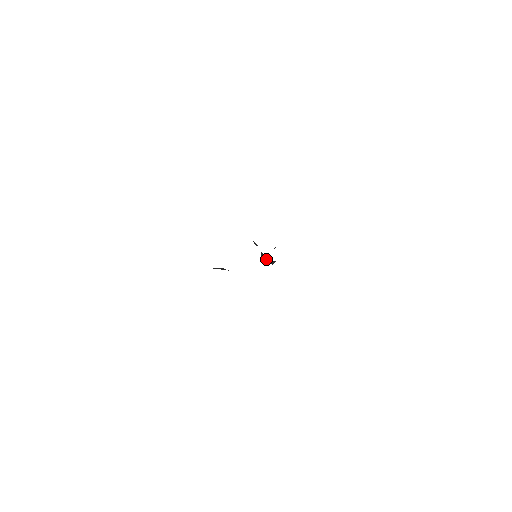
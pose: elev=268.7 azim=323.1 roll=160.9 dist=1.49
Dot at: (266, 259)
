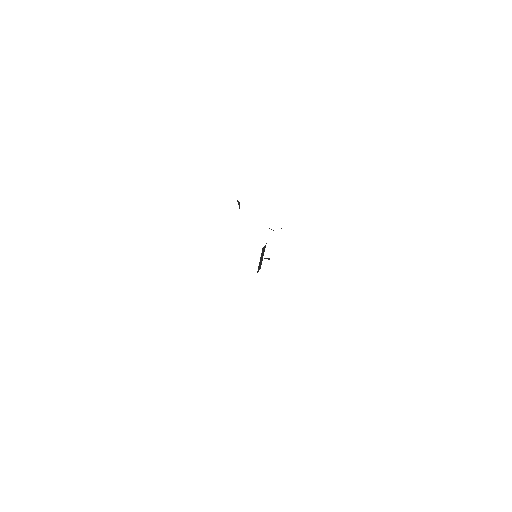
Dot at: (260, 265)
